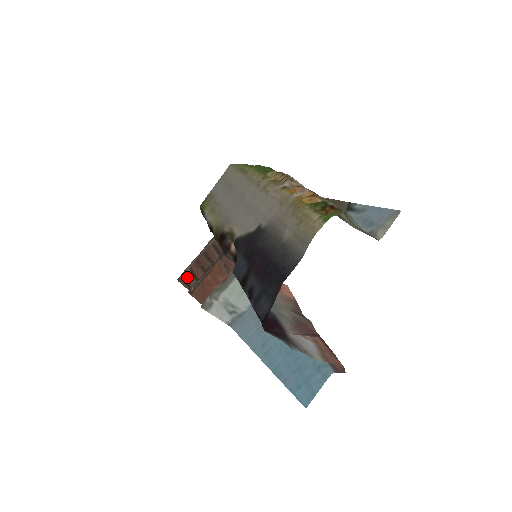
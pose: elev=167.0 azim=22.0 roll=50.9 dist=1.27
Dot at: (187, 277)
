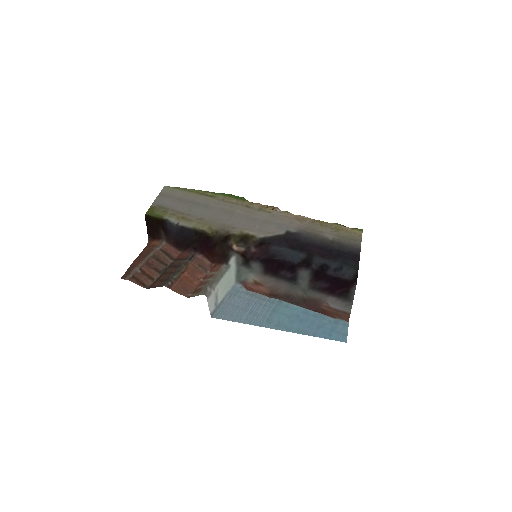
Dot at: (139, 276)
